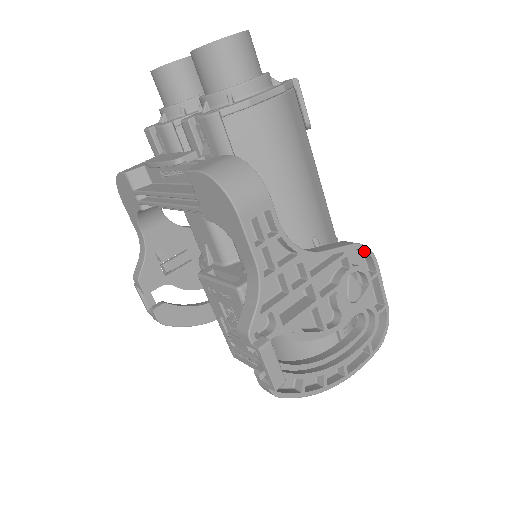
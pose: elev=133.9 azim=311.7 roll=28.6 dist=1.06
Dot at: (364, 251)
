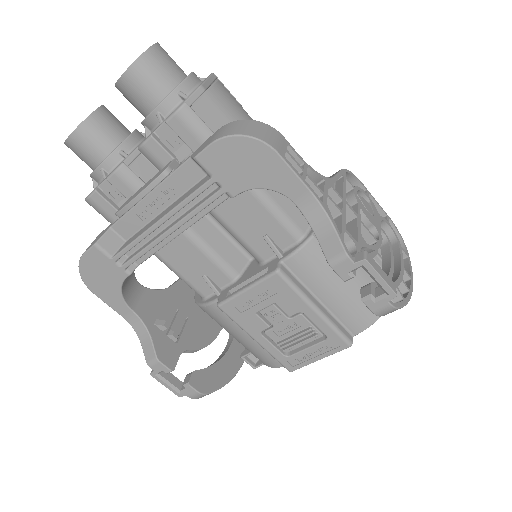
Dot at: (349, 175)
